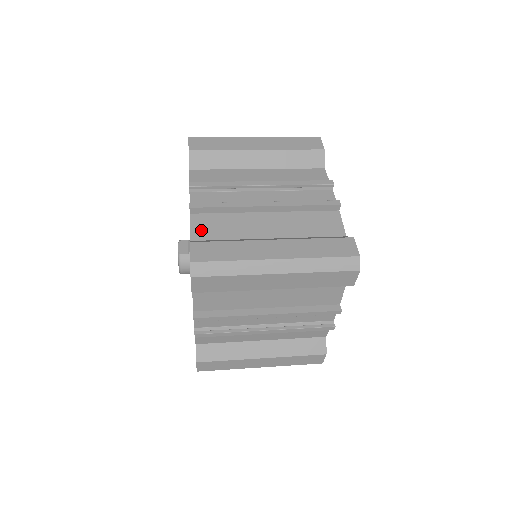
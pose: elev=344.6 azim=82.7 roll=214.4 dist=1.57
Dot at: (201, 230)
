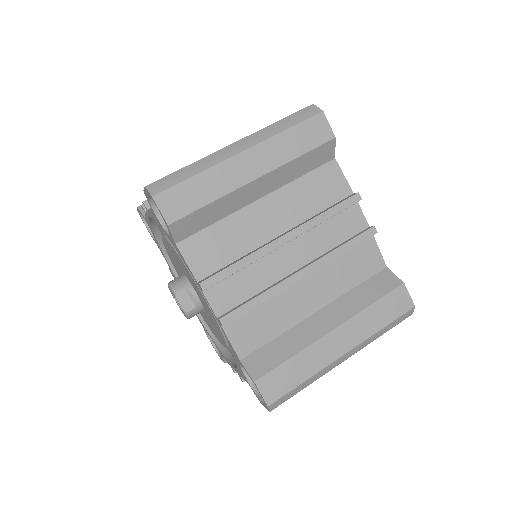
Dot at: (244, 341)
